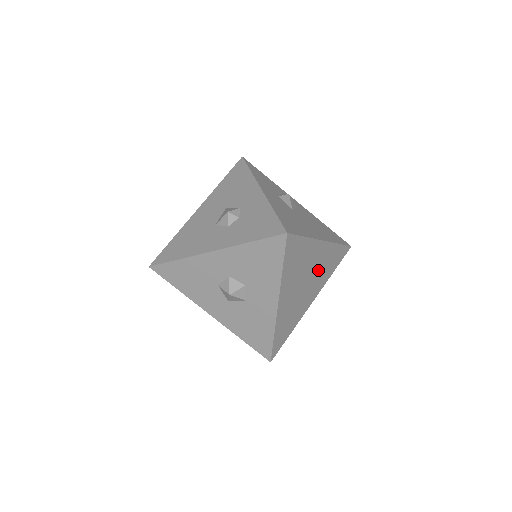
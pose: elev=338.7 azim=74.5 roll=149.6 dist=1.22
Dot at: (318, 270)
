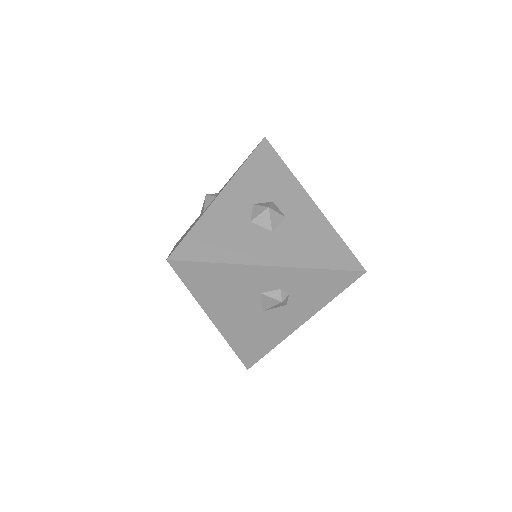
Dot at: occluded
